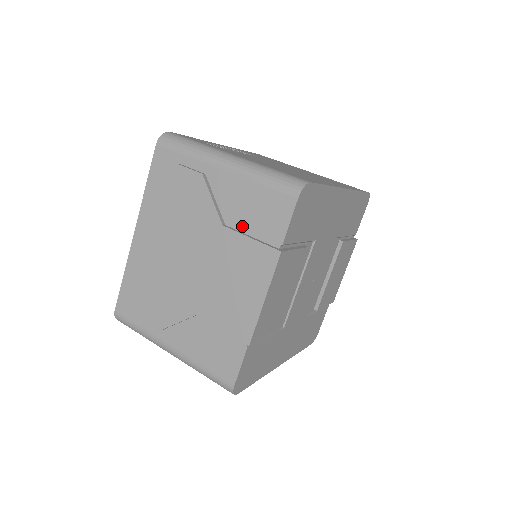
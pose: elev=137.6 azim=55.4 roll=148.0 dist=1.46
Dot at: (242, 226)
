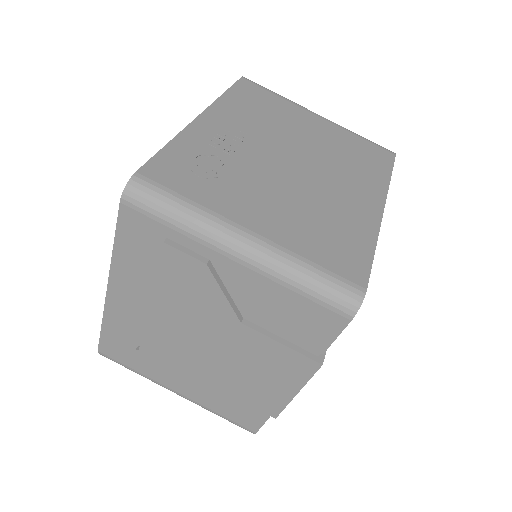
Dot at: (268, 325)
